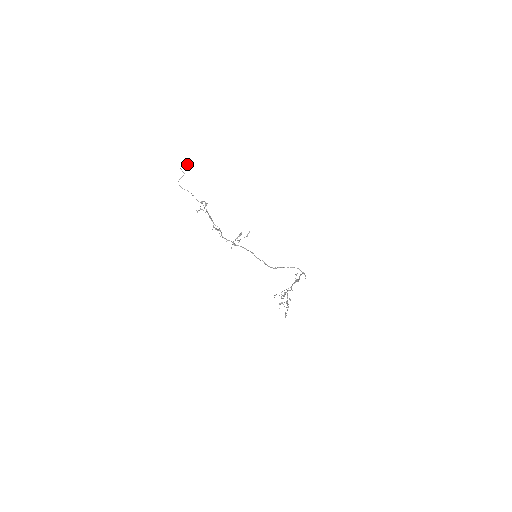
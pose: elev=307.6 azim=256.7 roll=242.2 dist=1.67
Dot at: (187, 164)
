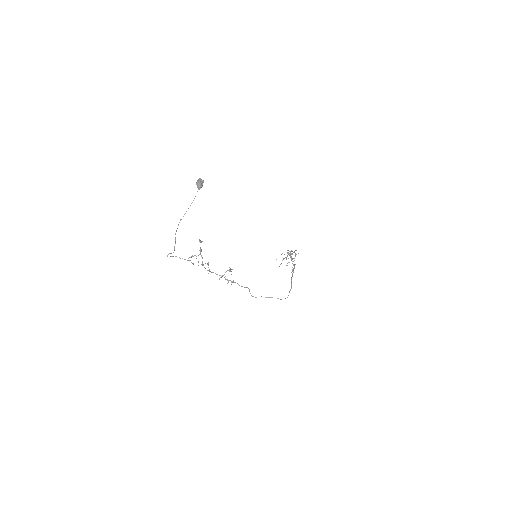
Dot at: (198, 189)
